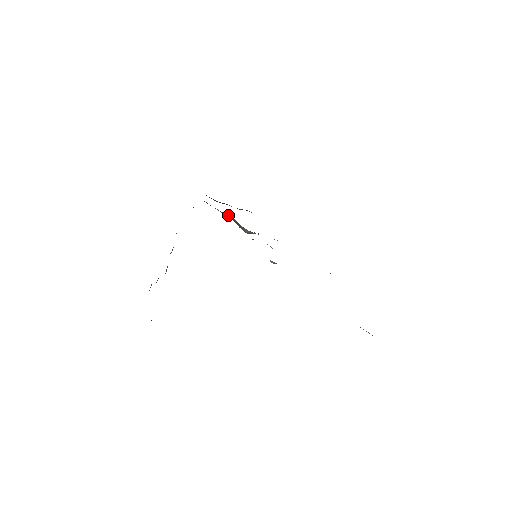
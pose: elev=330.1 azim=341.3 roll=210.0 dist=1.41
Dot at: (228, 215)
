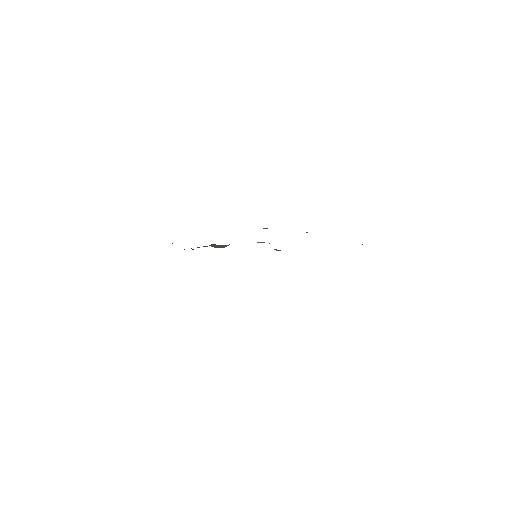
Dot at: (209, 245)
